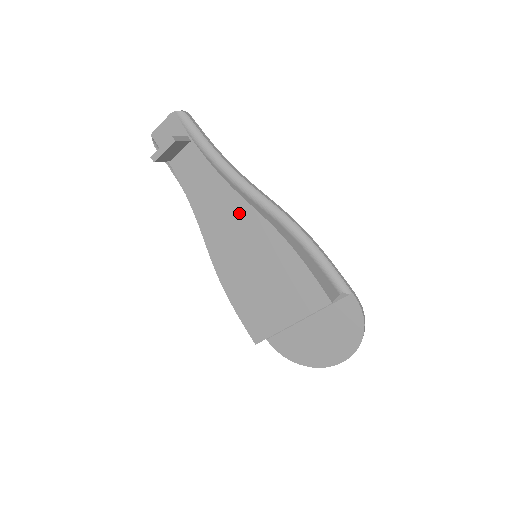
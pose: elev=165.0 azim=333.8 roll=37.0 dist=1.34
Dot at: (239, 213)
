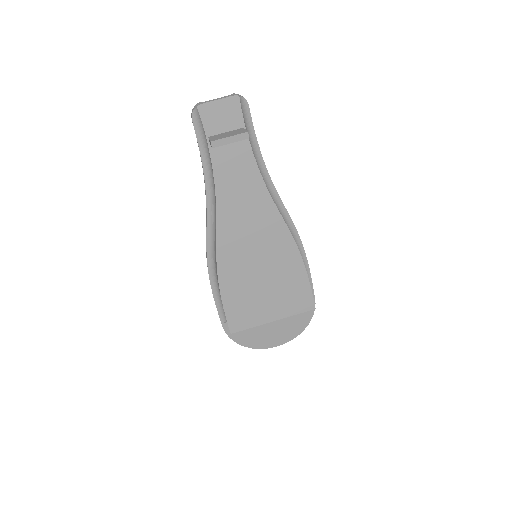
Dot at: (267, 219)
